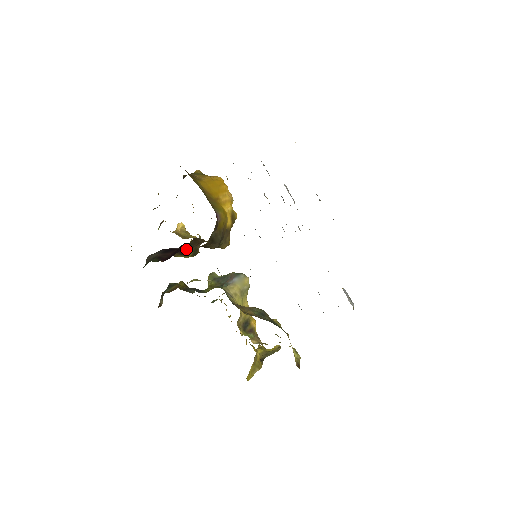
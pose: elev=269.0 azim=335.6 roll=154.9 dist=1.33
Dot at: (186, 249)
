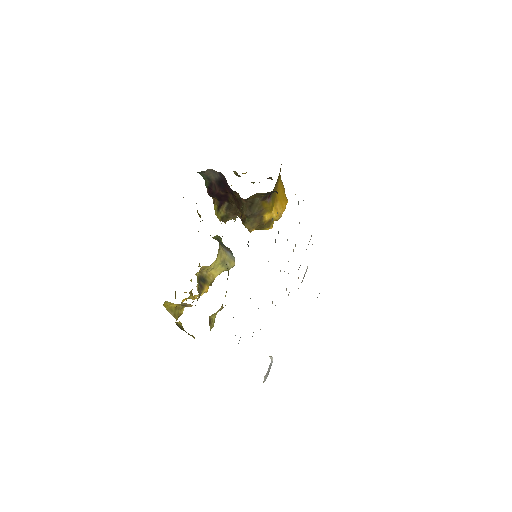
Dot at: (225, 206)
